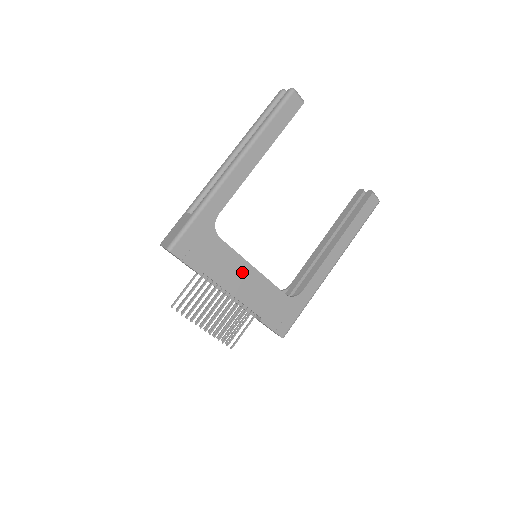
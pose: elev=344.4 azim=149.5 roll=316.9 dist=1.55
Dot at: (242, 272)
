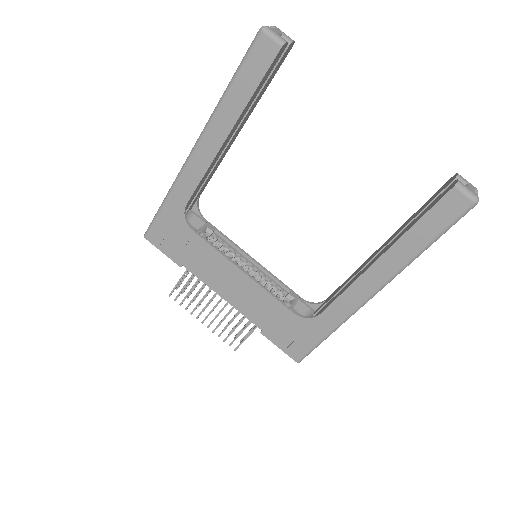
Dot at: (227, 273)
